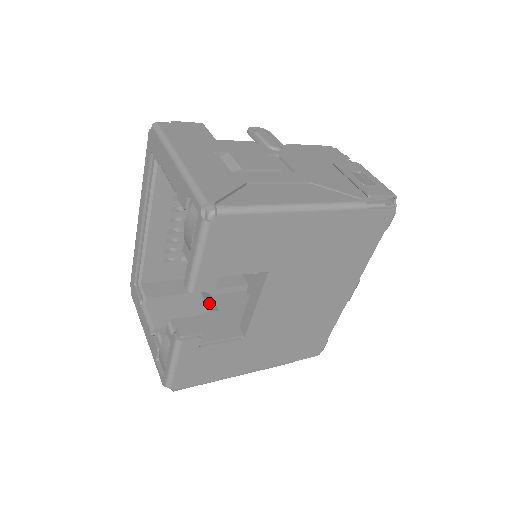
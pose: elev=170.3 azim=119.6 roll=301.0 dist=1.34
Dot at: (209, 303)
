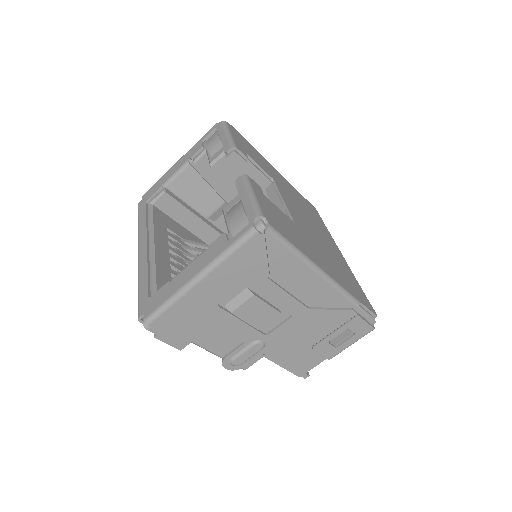
Dot at: occluded
